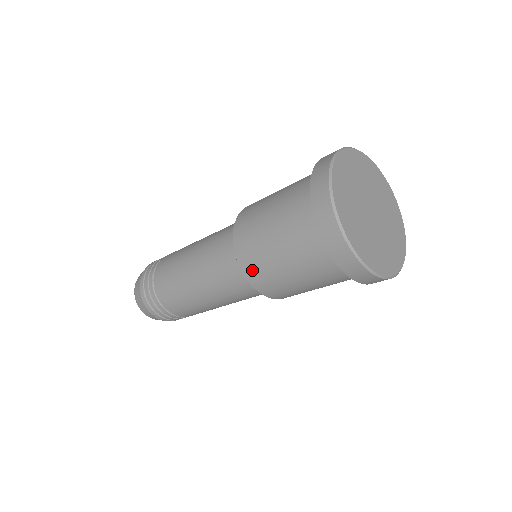
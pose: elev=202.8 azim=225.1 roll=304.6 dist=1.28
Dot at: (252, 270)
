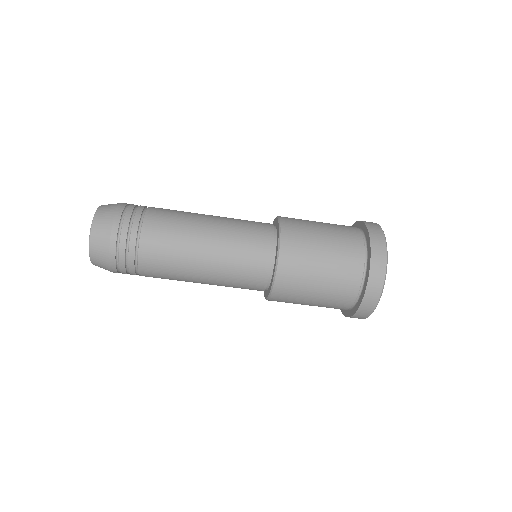
Dot at: (290, 253)
